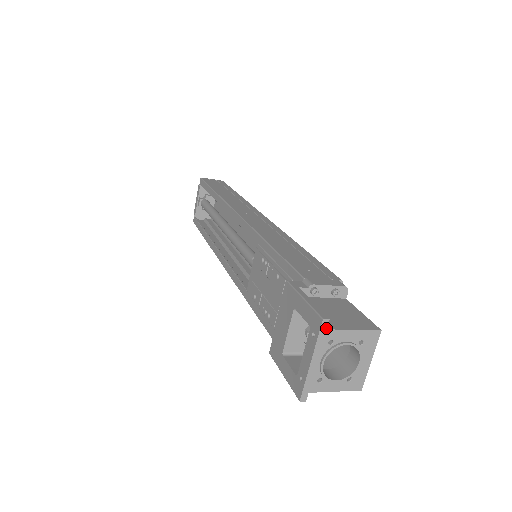
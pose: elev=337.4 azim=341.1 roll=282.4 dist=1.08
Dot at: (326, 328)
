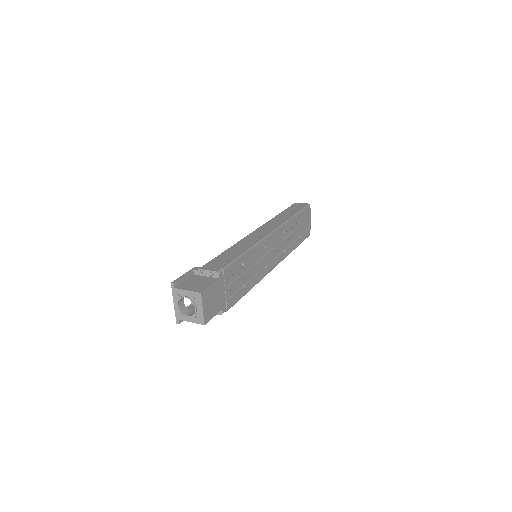
Dot at: (174, 287)
